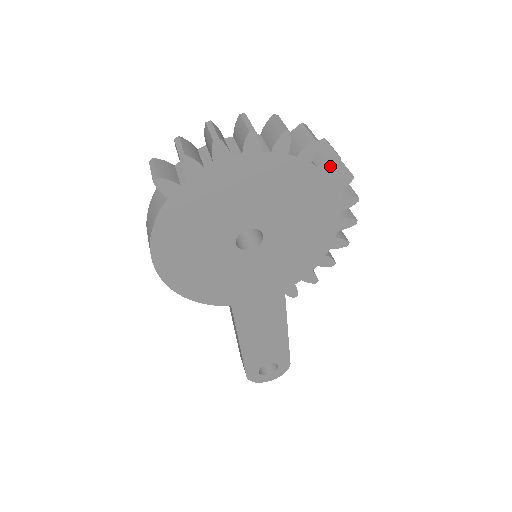
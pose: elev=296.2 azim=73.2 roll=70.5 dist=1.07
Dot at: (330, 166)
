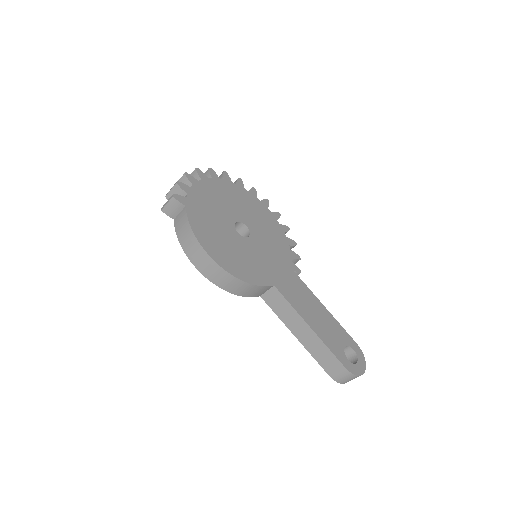
Dot at: (241, 183)
